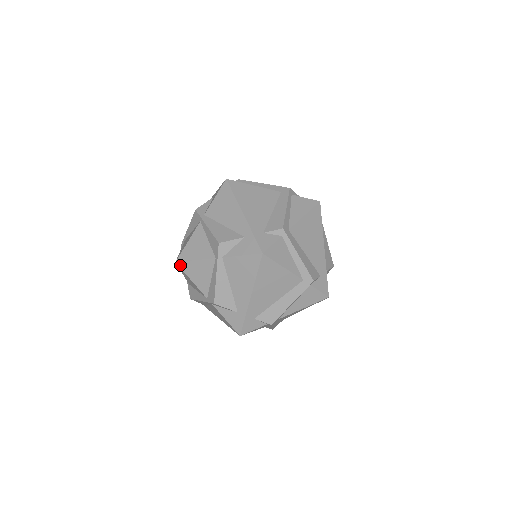
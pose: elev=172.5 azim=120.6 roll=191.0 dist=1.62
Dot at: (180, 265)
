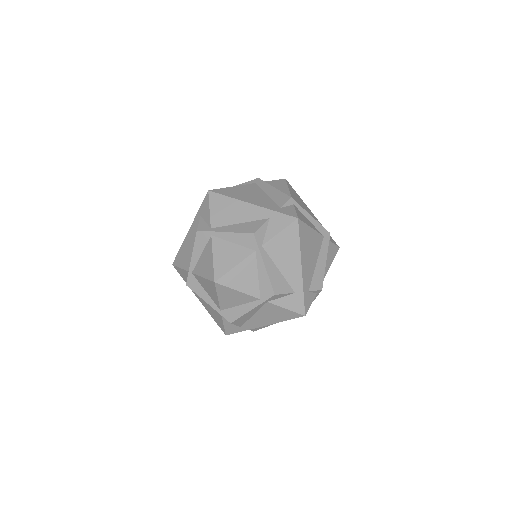
Dot at: (221, 282)
